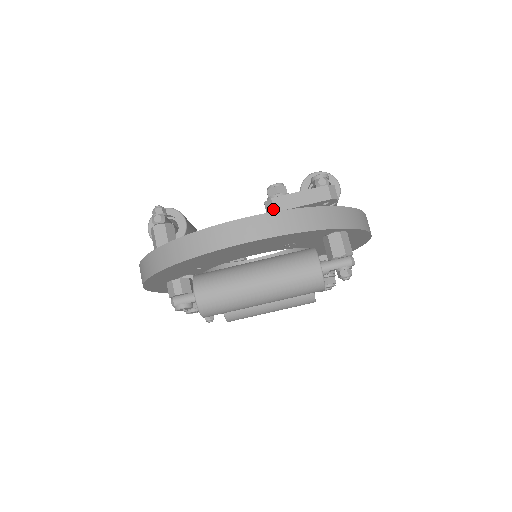
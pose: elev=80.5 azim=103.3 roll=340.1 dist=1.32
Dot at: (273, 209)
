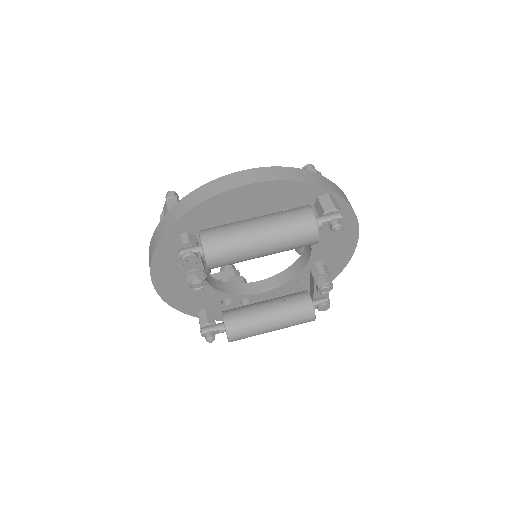
Dot at: occluded
